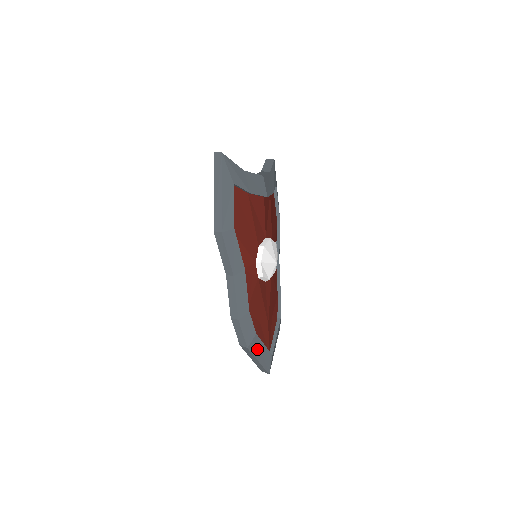
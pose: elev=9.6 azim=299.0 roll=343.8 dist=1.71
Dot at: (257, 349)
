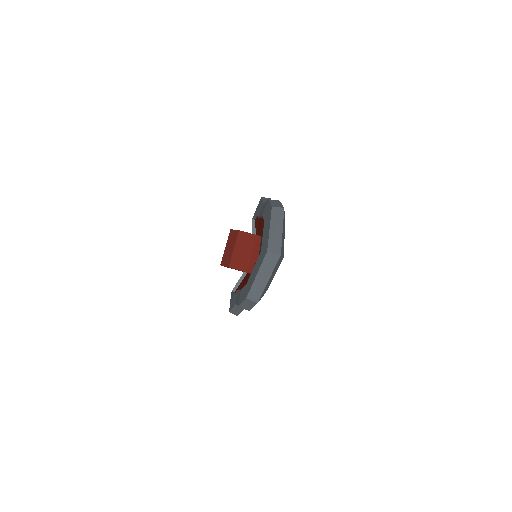
Dot at: occluded
